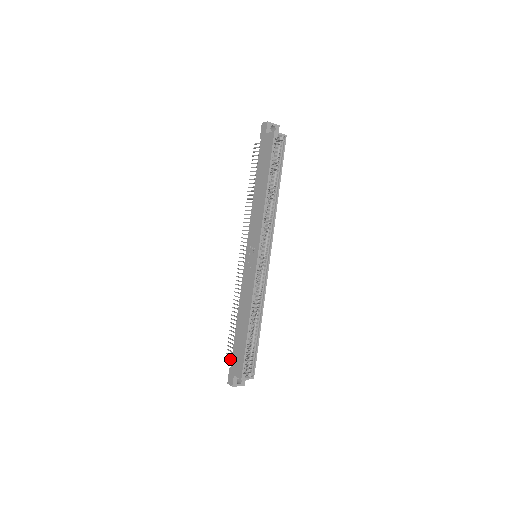
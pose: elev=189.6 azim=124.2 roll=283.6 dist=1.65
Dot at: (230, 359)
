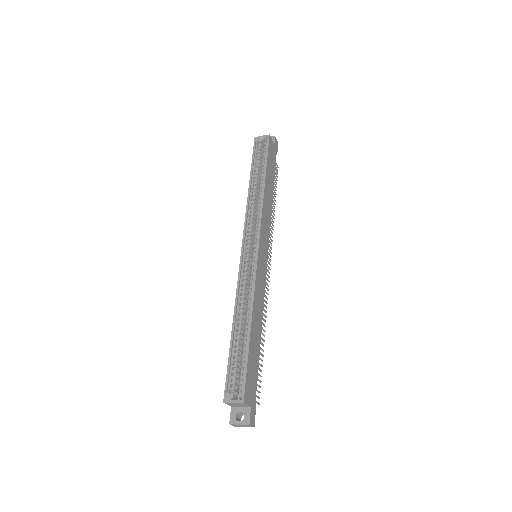
Dot at: occluded
